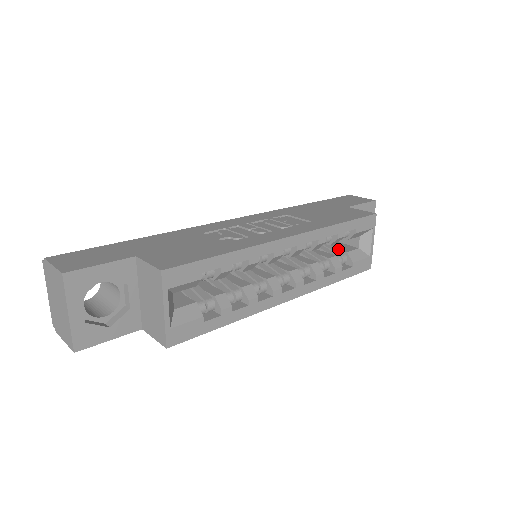
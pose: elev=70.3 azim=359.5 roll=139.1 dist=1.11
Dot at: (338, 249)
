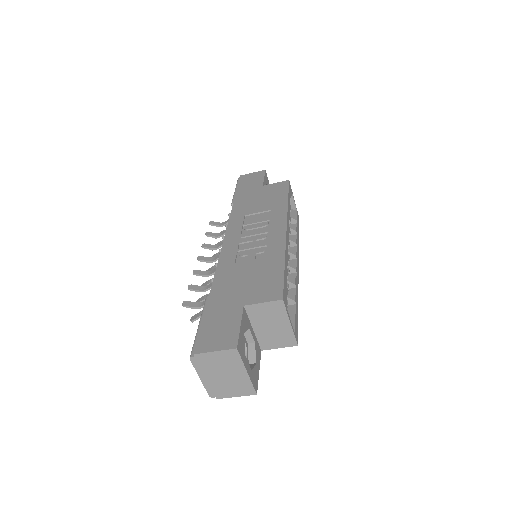
Dot at: occluded
